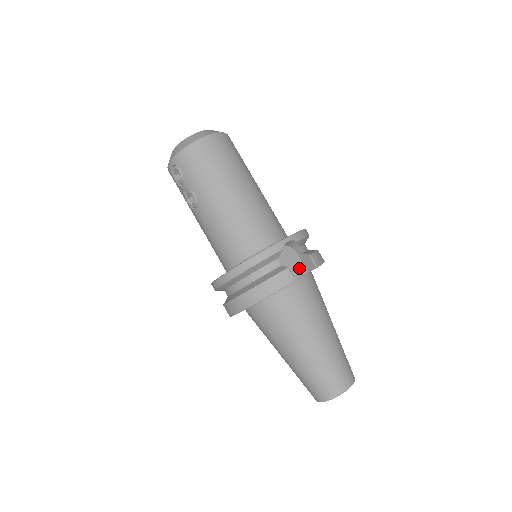
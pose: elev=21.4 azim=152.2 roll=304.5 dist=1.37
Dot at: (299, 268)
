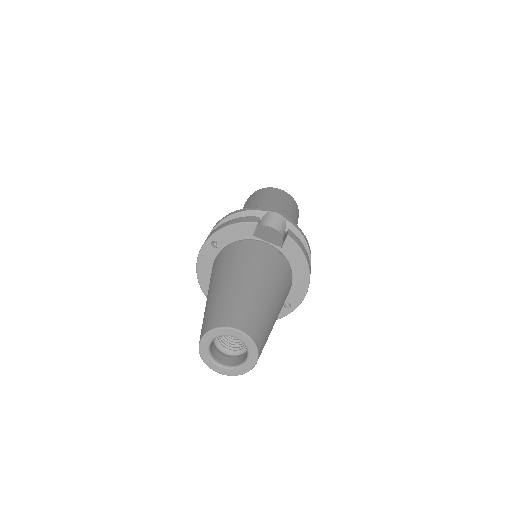
Dot at: (275, 241)
